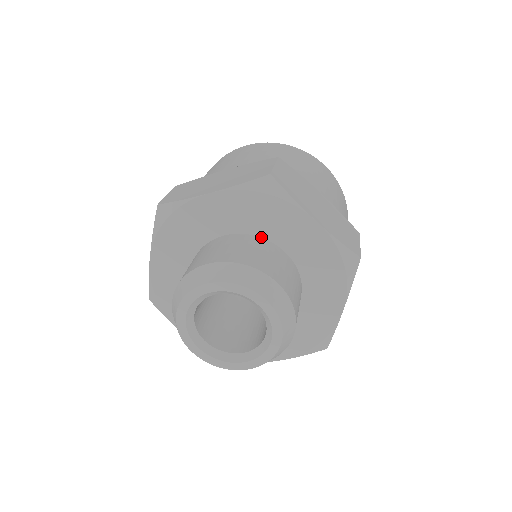
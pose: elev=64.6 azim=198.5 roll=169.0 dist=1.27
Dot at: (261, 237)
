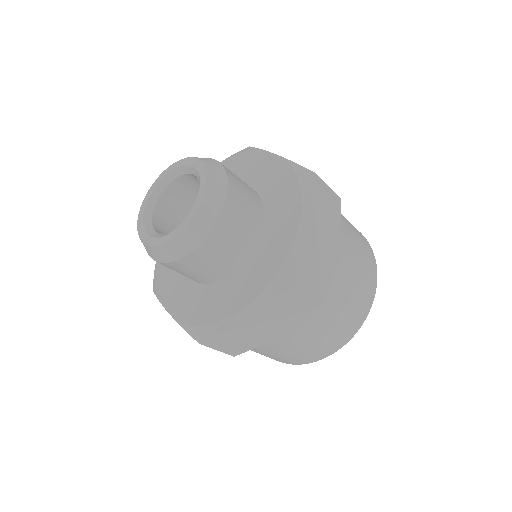
Dot at: (263, 206)
